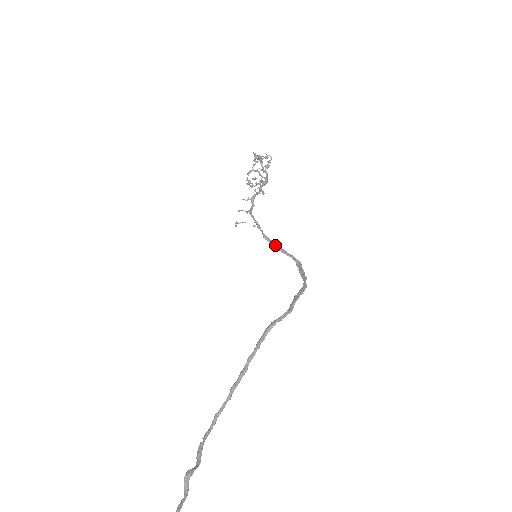
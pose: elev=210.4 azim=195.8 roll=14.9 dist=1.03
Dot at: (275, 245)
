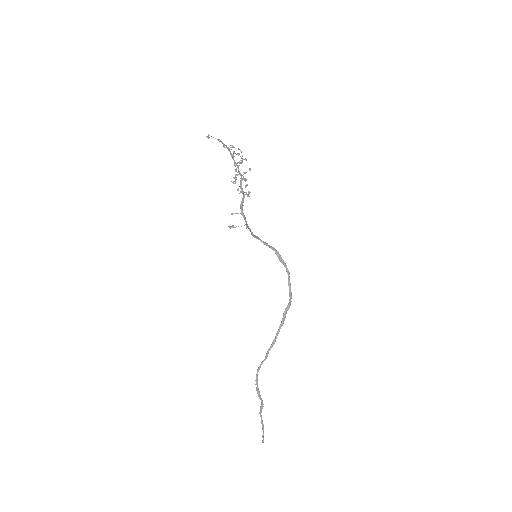
Dot at: (259, 239)
